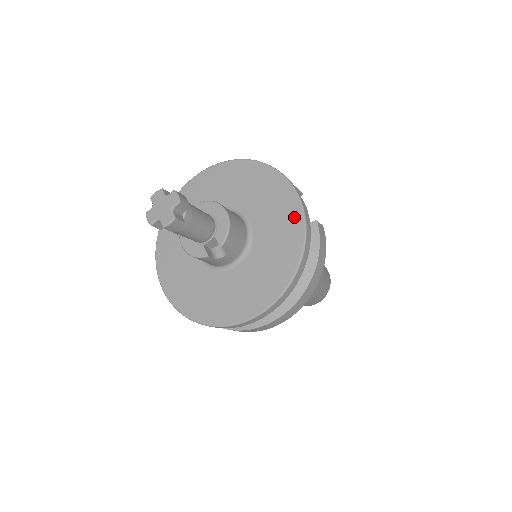
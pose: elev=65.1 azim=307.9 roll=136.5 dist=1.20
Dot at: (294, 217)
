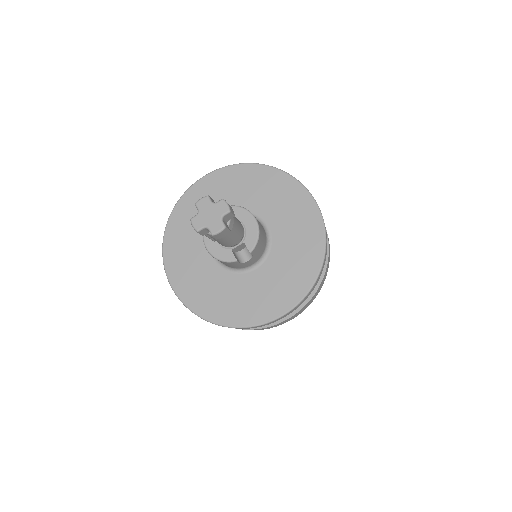
Dot at: (314, 226)
